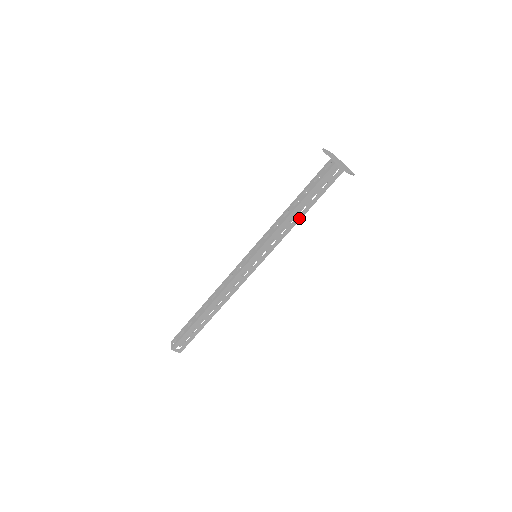
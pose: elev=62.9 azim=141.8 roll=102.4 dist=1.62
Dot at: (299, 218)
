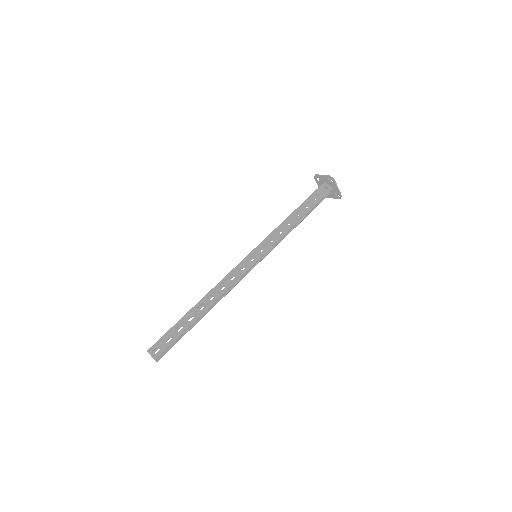
Dot at: (296, 221)
